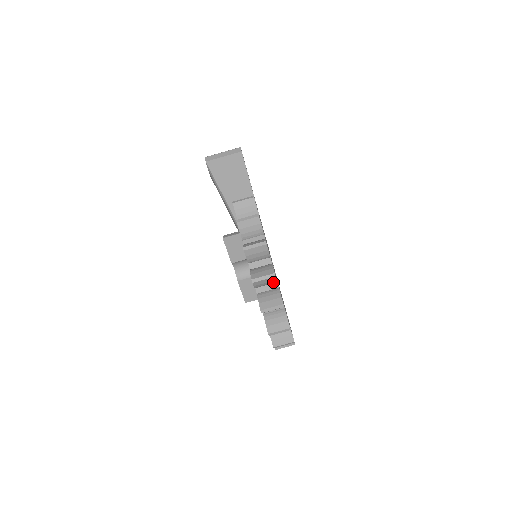
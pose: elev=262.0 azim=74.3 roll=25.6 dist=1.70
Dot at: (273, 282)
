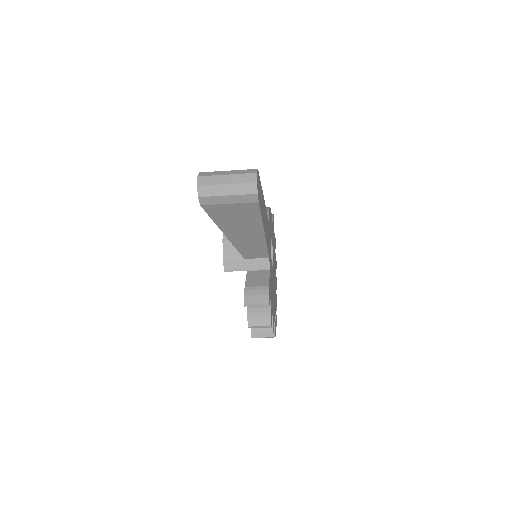
Dot at: occluded
